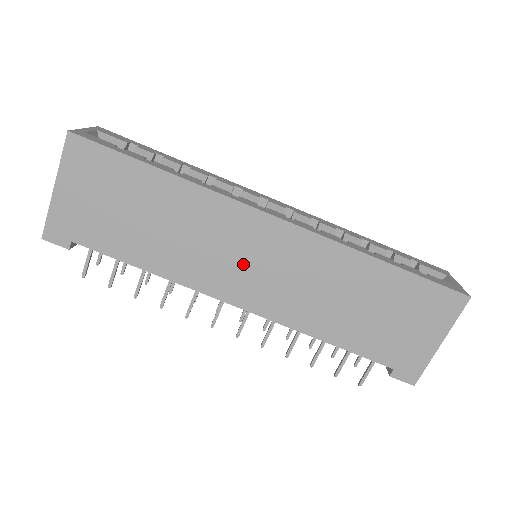
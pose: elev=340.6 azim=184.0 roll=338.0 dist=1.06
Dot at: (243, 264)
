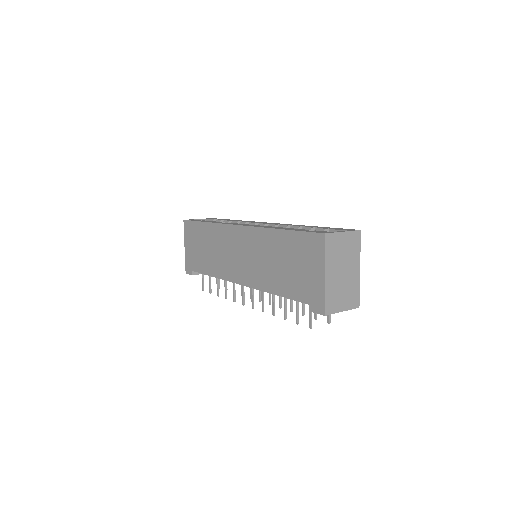
Dot at: (236, 258)
